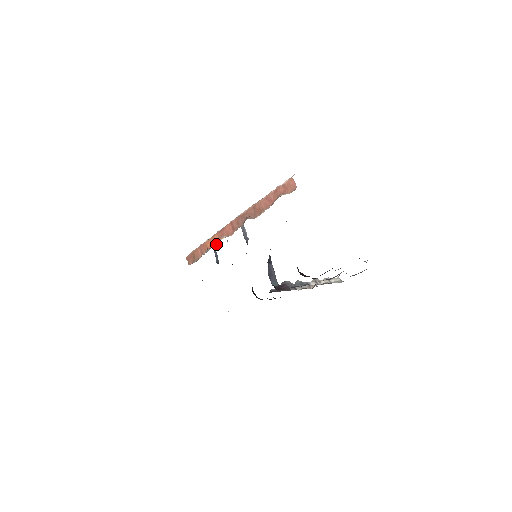
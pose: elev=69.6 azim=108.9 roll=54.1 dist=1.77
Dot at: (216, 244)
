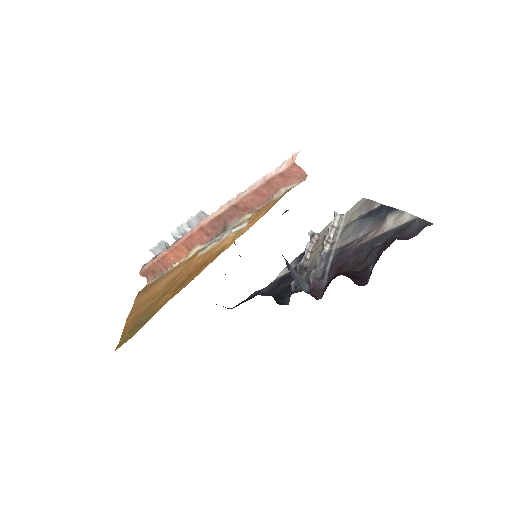
Dot at: (186, 255)
